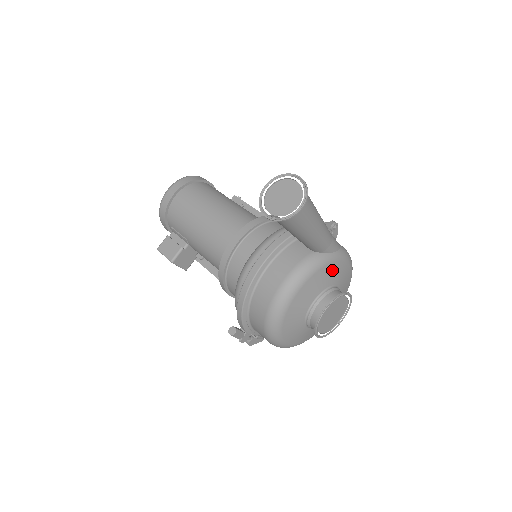
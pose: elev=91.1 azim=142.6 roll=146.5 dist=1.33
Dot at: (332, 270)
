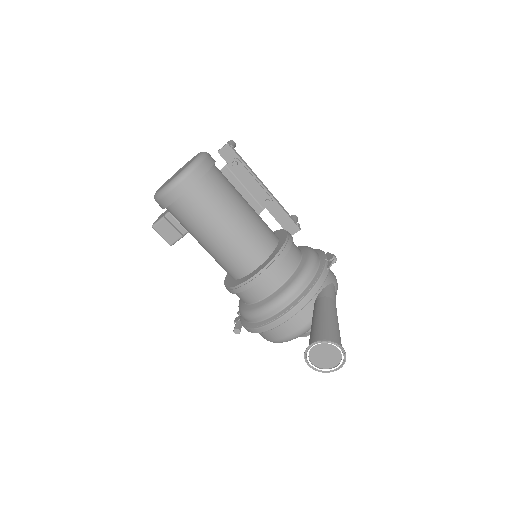
Dot at: occluded
